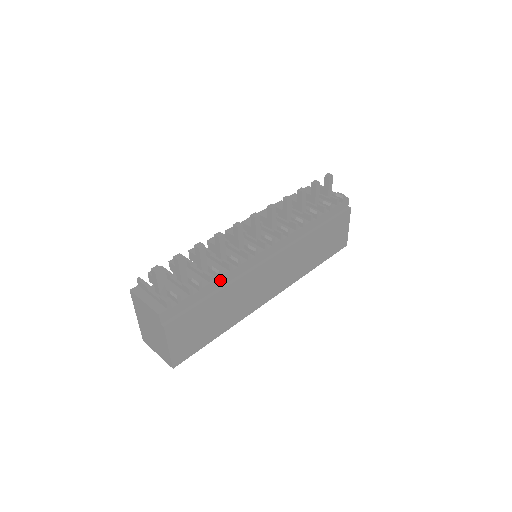
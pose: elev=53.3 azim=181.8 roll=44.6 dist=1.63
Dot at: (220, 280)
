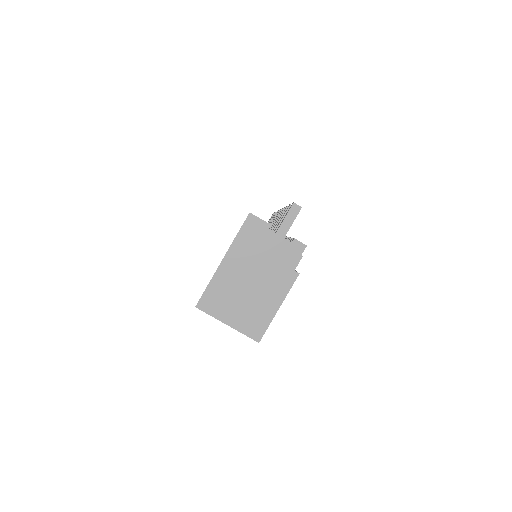
Dot at: occluded
